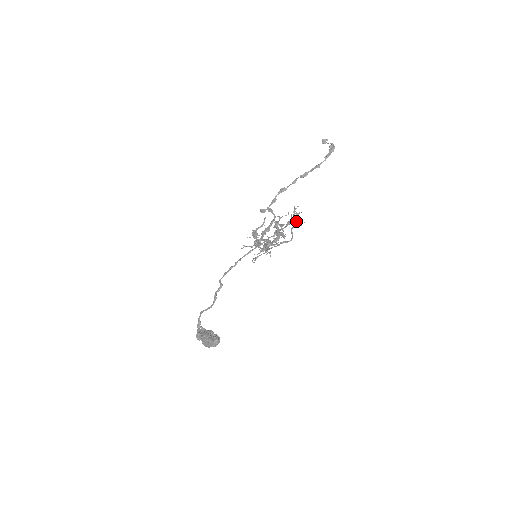
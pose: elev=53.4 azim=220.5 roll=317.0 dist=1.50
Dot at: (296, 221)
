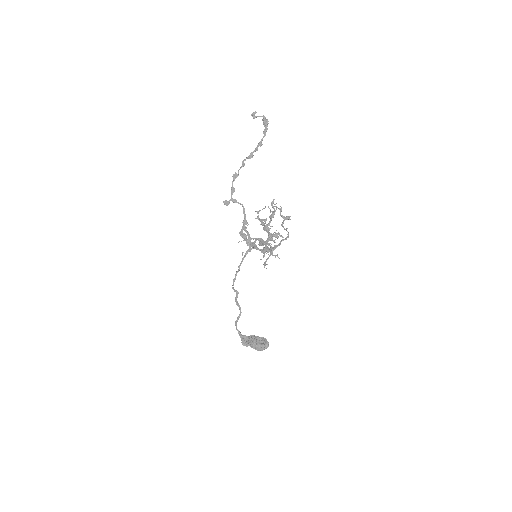
Dot at: (282, 216)
